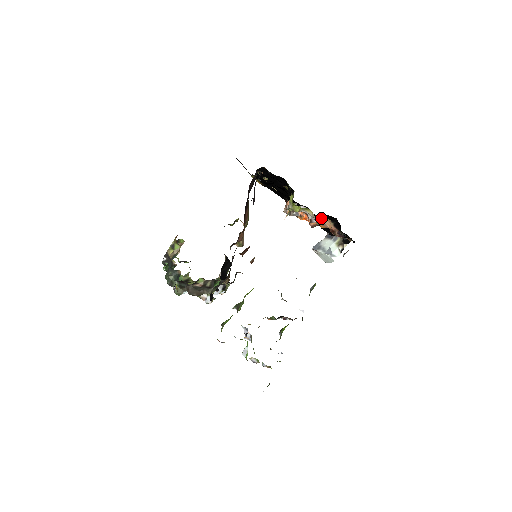
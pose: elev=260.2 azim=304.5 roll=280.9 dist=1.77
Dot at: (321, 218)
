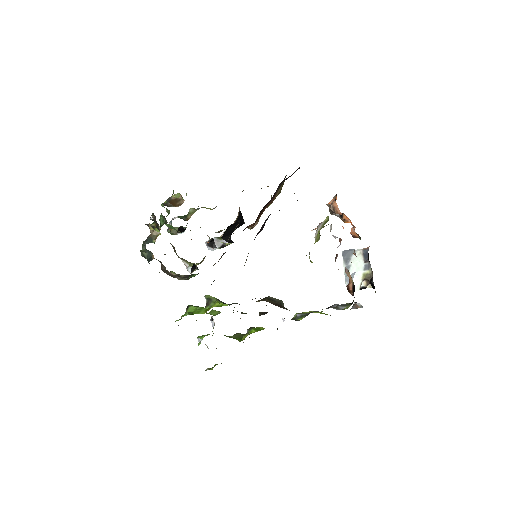
Dot at: occluded
